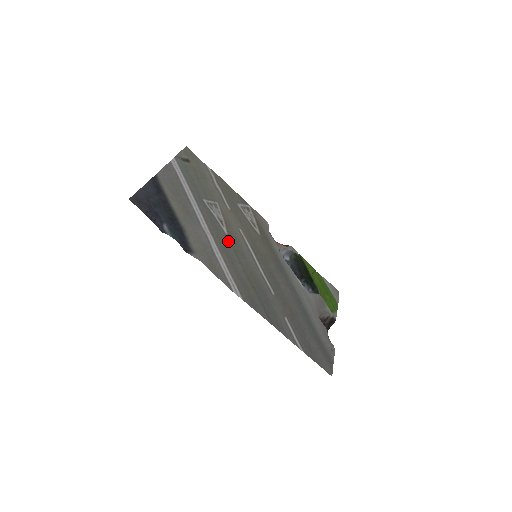
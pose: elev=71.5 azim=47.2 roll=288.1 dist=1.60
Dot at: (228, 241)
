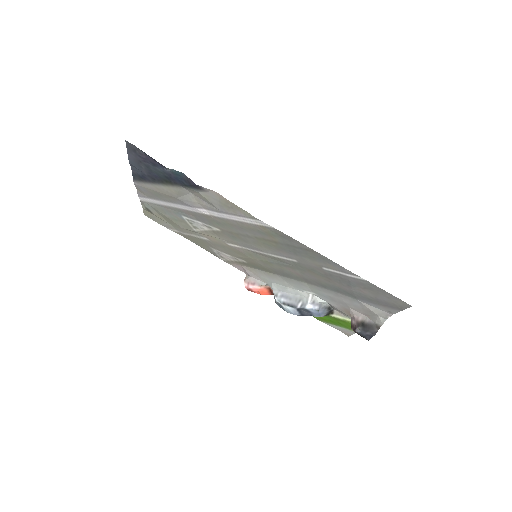
Dot at: (225, 229)
